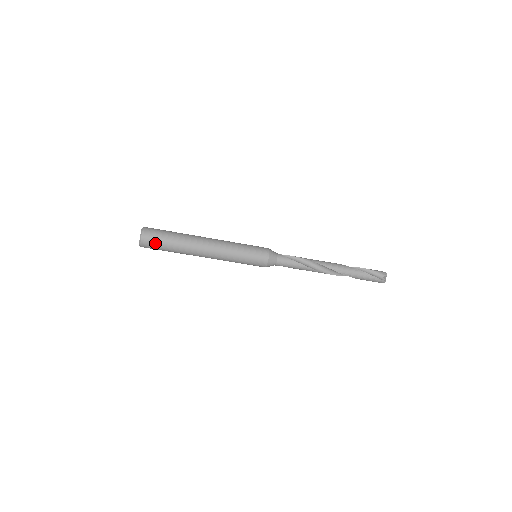
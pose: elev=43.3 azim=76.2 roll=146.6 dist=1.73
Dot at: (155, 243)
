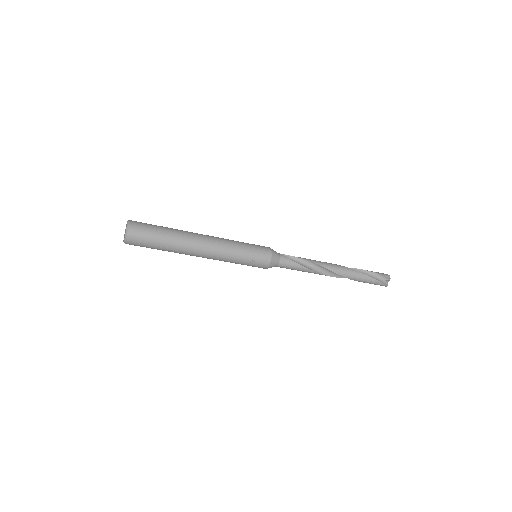
Dot at: (143, 242)
